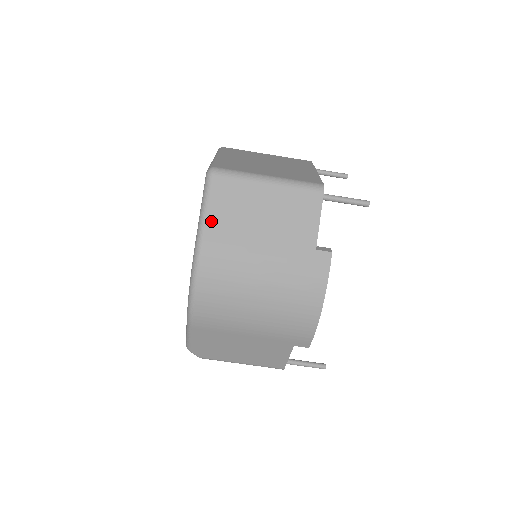
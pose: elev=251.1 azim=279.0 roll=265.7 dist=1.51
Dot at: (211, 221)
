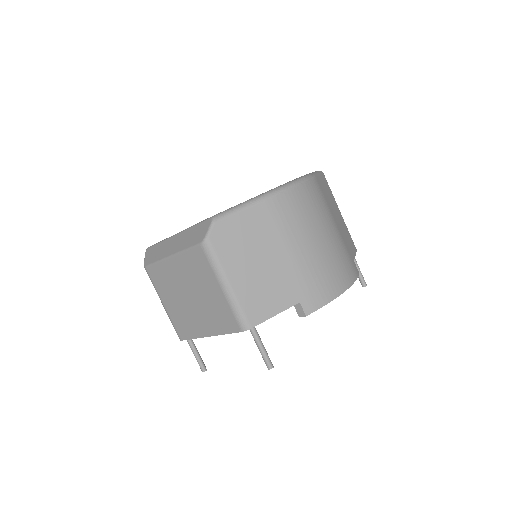
Dot at: (320, 180)
